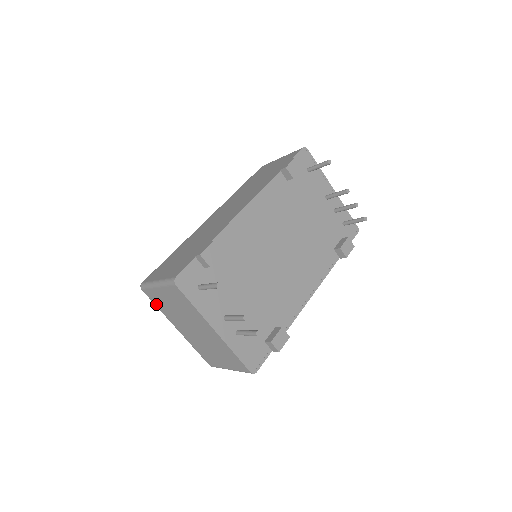
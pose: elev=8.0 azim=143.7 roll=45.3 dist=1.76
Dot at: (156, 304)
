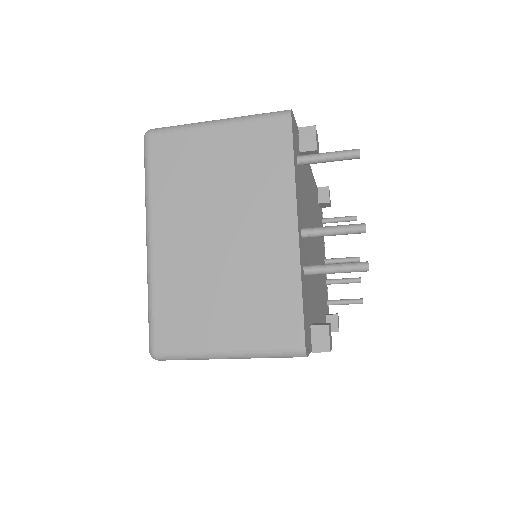
Dot at: (156, 171)
